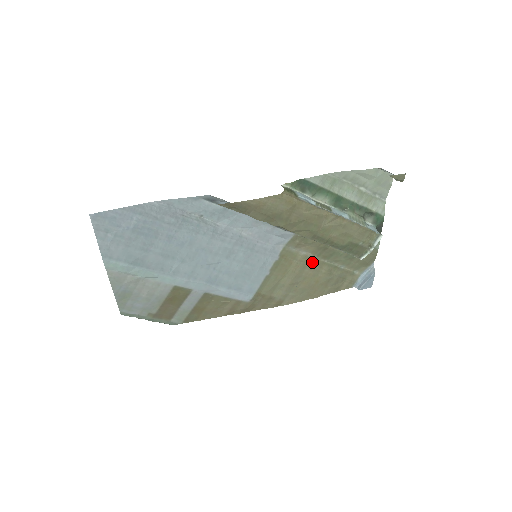
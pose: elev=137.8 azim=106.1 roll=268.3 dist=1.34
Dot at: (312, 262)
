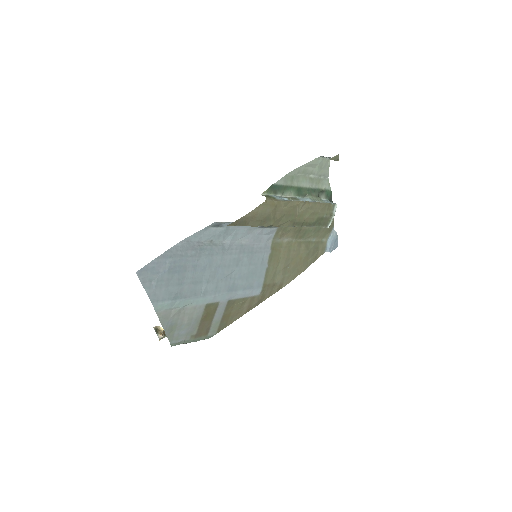
Dot at: (293, 245)
